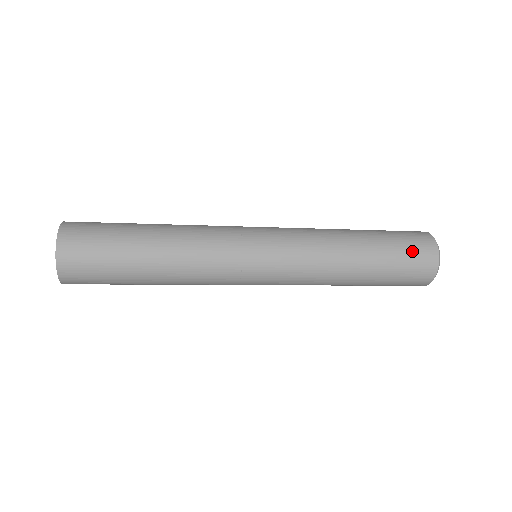
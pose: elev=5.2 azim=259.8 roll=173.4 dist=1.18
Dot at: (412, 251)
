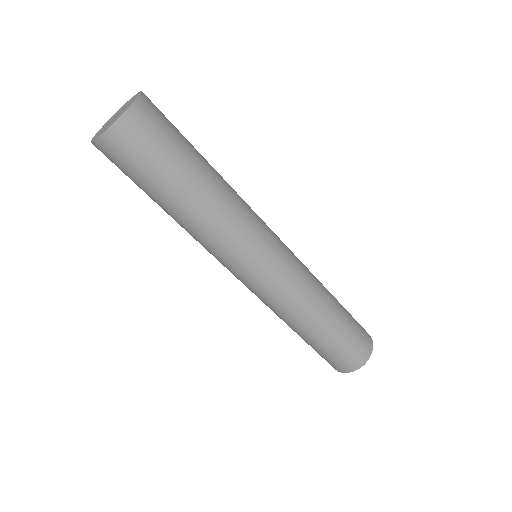
Dot at: occluded
